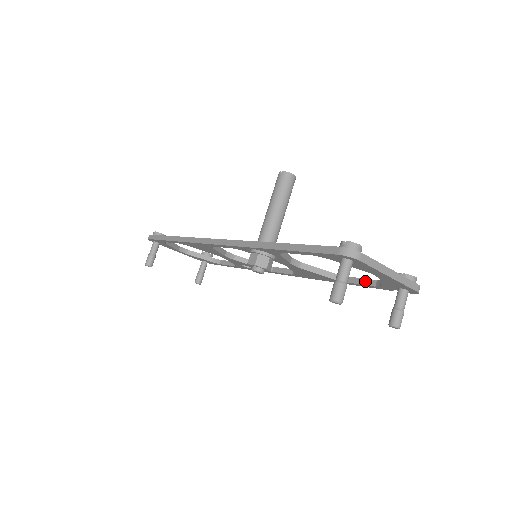
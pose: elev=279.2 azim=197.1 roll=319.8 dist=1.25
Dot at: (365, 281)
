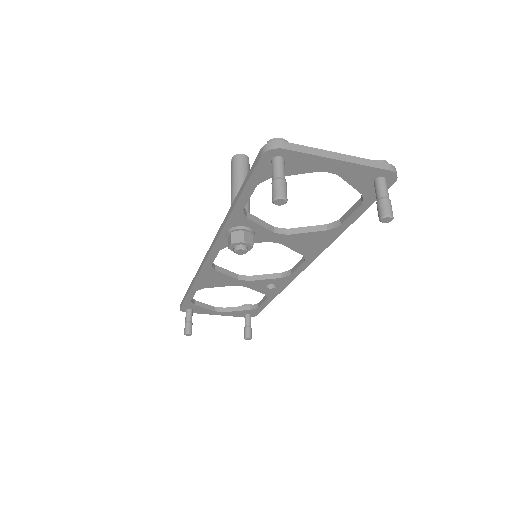
Dot at: (353, 208)
